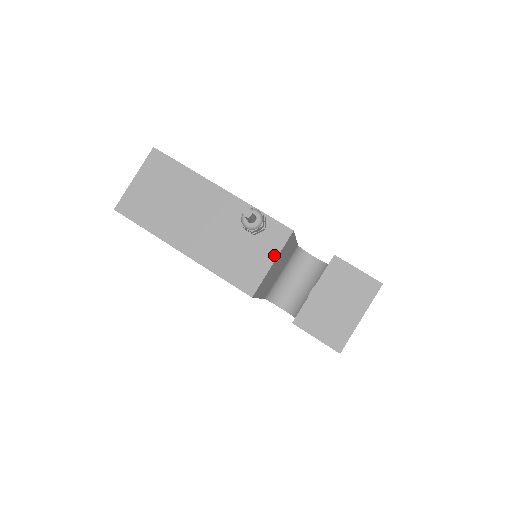
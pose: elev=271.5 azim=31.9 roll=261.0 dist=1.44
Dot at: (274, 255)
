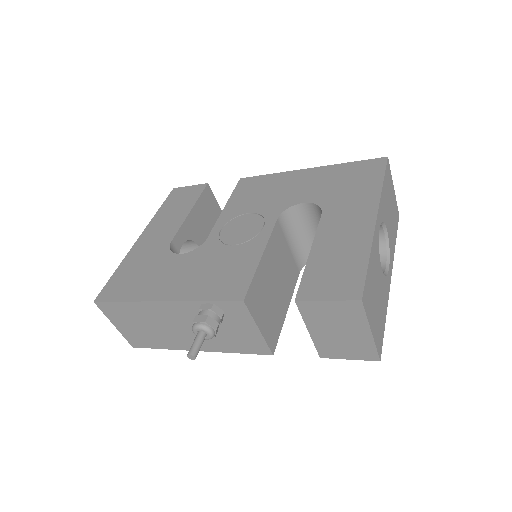
Dot at: (252, 324)
